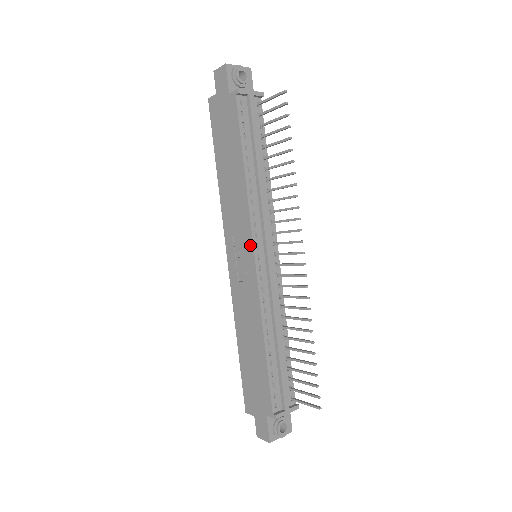
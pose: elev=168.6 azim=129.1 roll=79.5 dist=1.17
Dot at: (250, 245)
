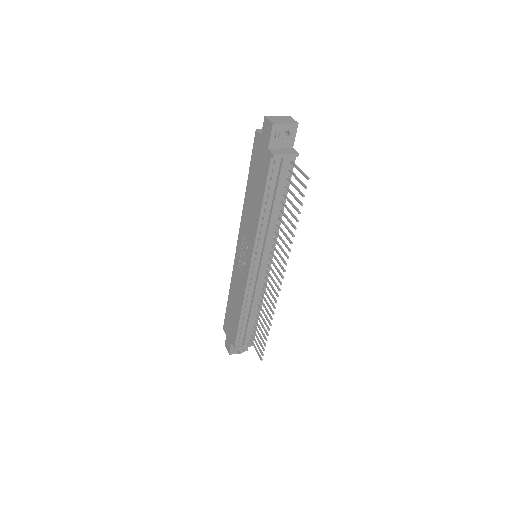
Dot at: (250, 257)
